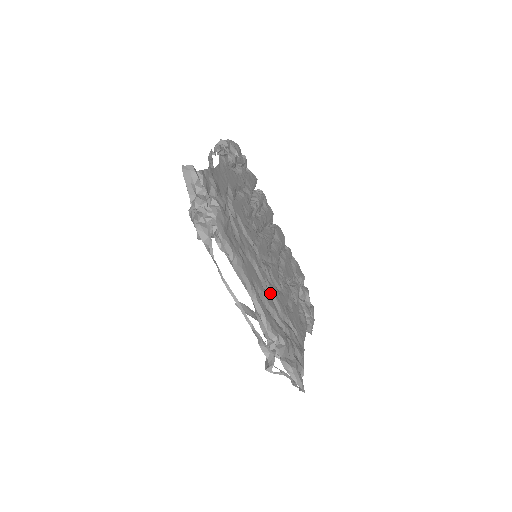
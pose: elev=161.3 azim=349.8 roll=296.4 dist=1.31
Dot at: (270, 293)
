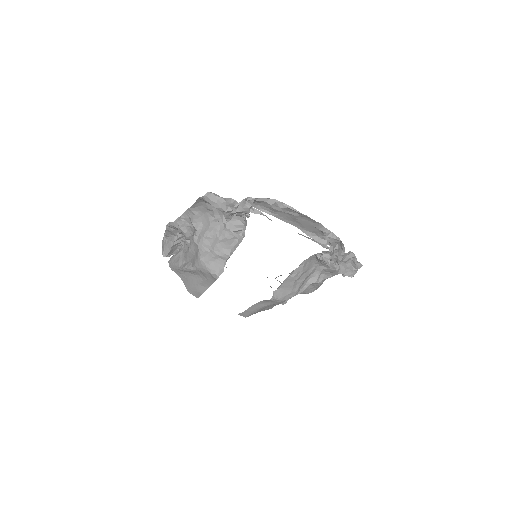
Dot at: occluded
